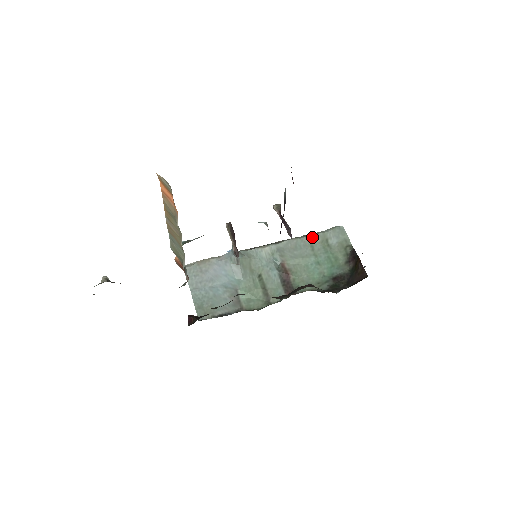
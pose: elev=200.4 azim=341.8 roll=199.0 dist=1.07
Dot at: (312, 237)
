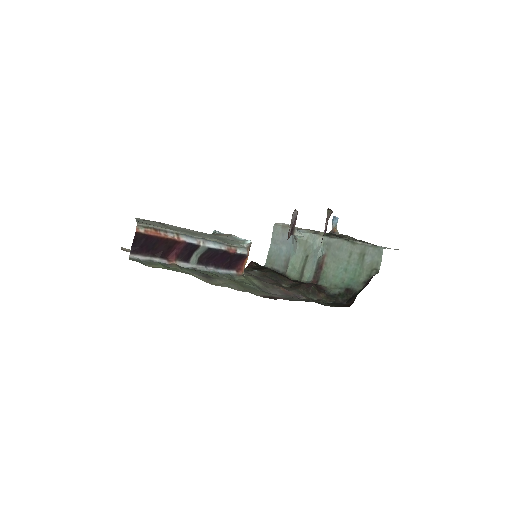
Dot at: (355, 246)
